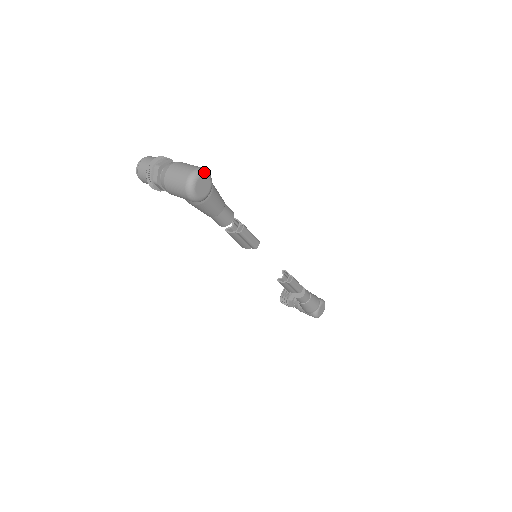
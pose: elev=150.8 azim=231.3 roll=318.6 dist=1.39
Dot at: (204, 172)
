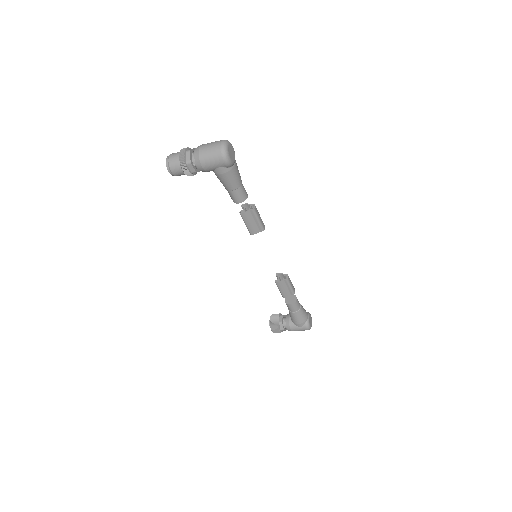
Dot at: occluded
